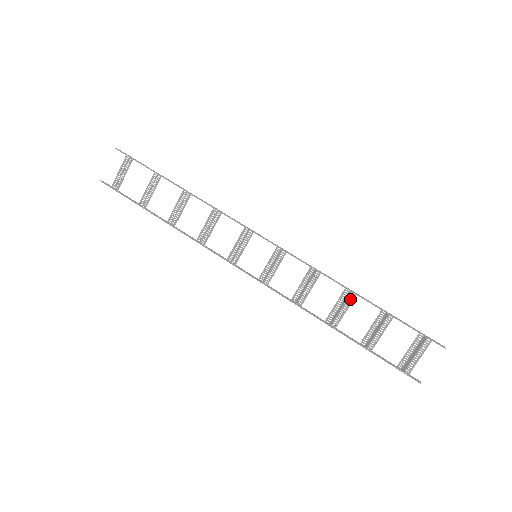
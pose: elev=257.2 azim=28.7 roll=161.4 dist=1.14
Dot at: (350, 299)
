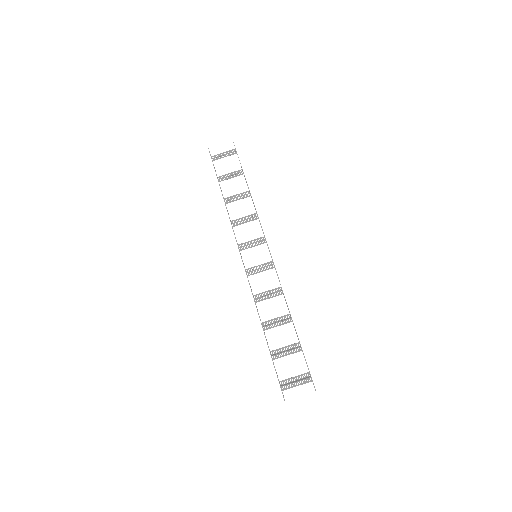
Dot at: (287, 321)
